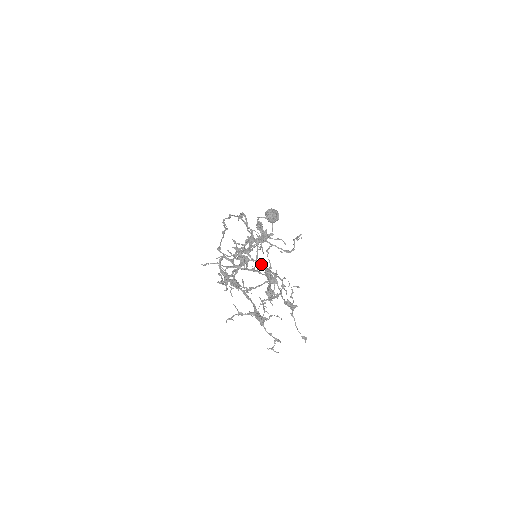
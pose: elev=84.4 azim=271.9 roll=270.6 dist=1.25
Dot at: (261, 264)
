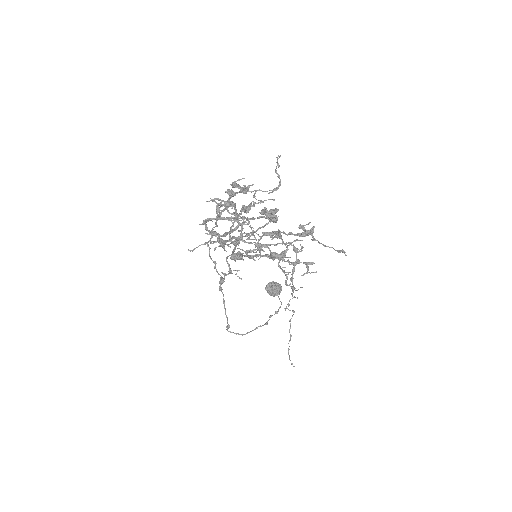
Dot at: (260, 239)
